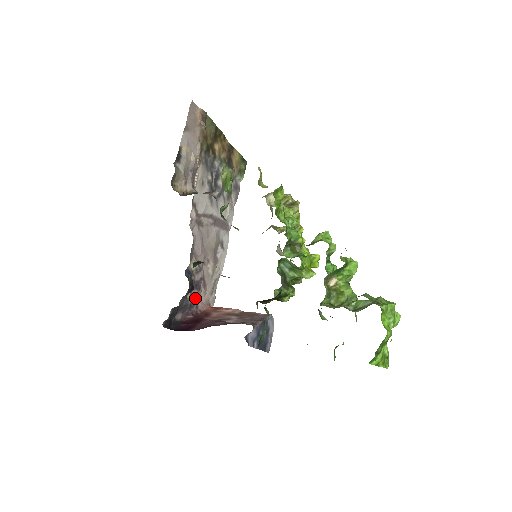
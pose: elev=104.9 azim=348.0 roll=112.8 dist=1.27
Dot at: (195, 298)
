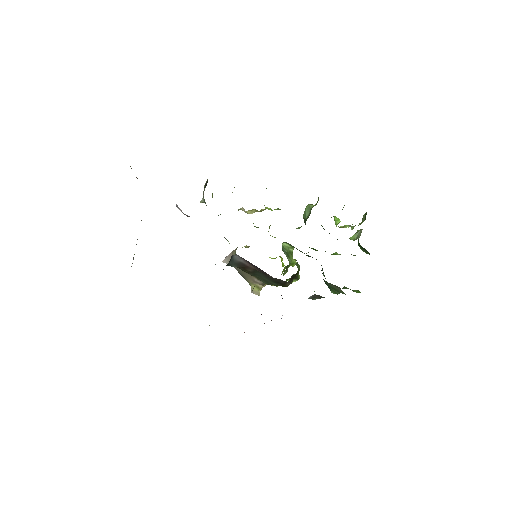
Dot at: occluded
